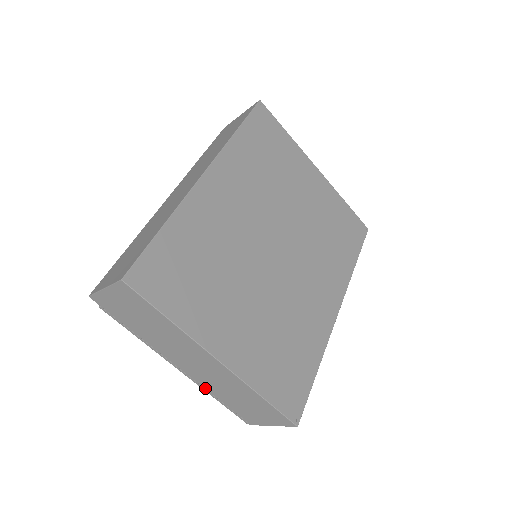
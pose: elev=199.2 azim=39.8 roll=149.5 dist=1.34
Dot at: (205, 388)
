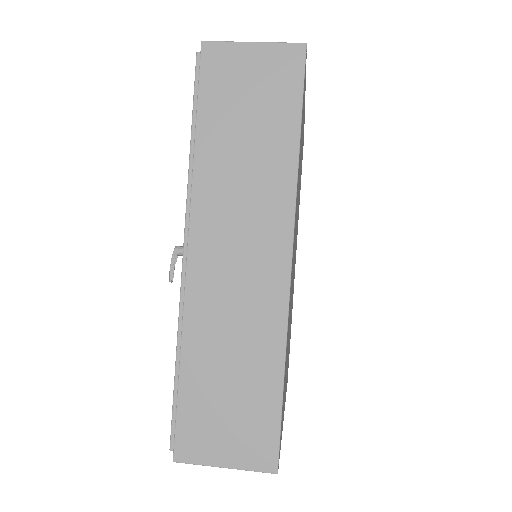
Dot at: occluded
